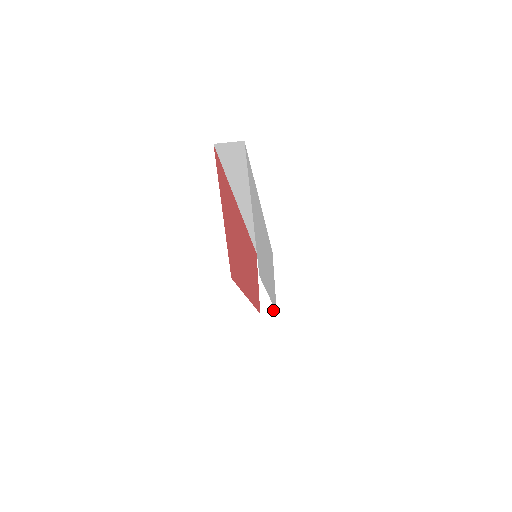
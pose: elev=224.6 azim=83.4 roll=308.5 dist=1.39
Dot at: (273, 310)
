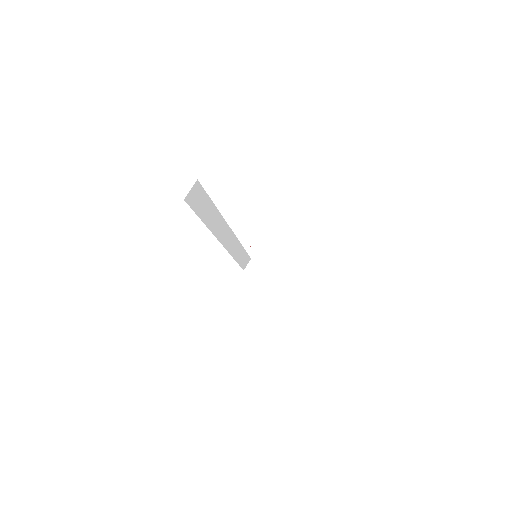
Dot at: (293, 287)
